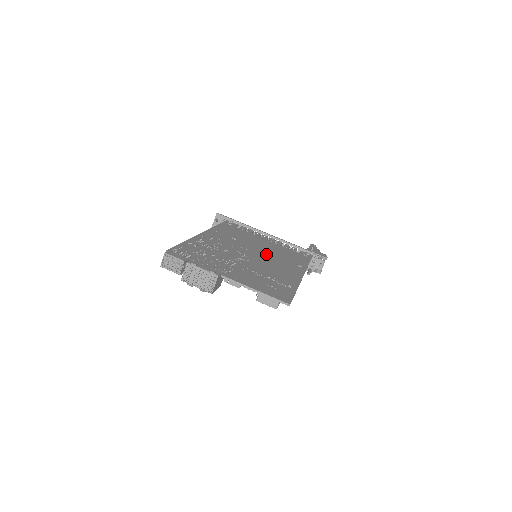
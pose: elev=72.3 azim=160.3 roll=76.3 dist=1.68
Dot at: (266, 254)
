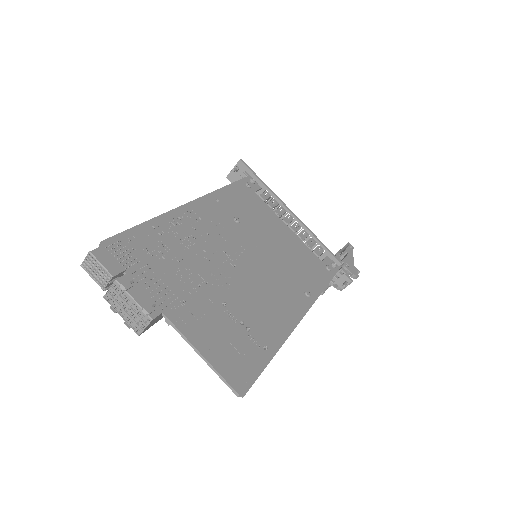
Dot at: (269, 261)
